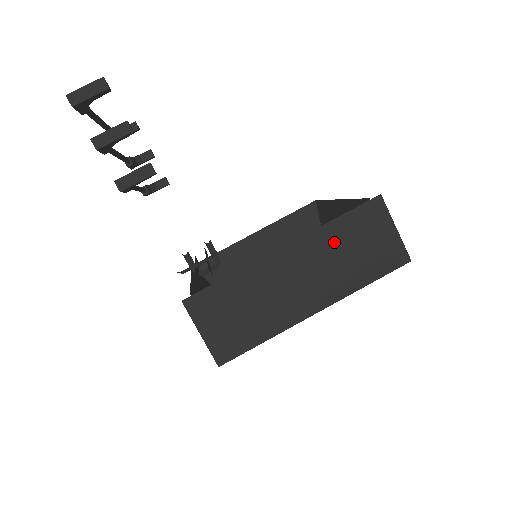
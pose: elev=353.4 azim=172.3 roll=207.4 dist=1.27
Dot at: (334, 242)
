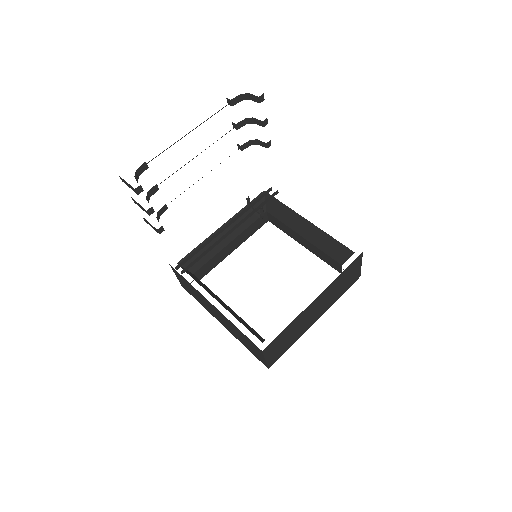
Dot at: (235, 329)
